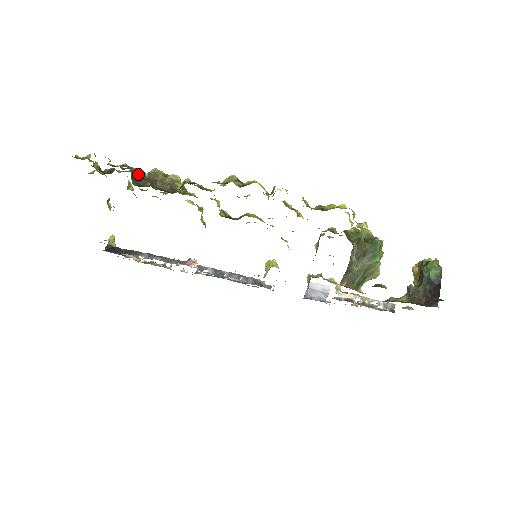
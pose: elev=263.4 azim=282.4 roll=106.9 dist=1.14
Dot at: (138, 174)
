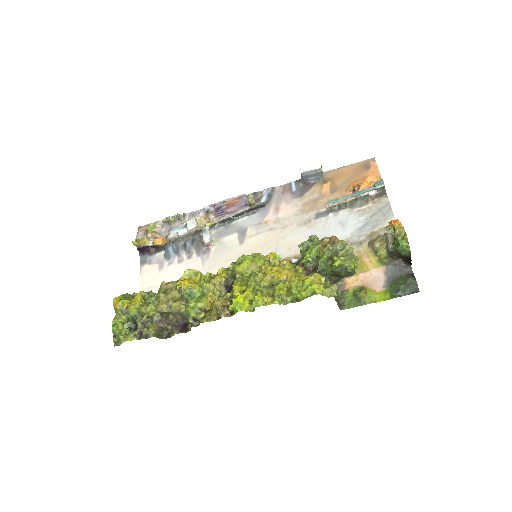
Dot at: (154, 322)
